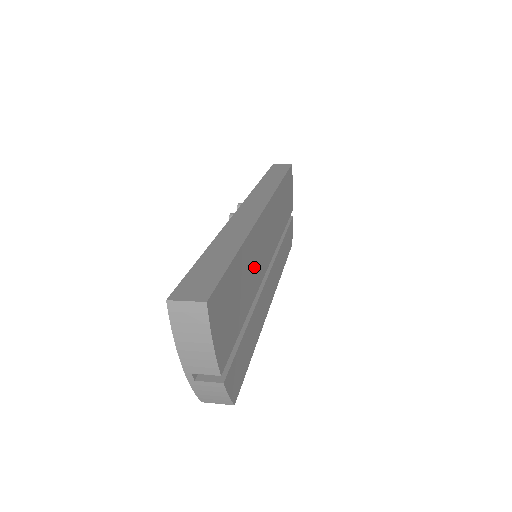
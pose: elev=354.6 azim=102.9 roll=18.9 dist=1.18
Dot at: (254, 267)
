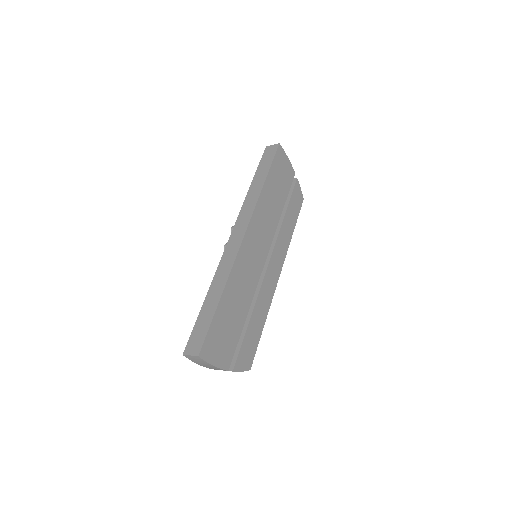
Dot at: (244, 285)
